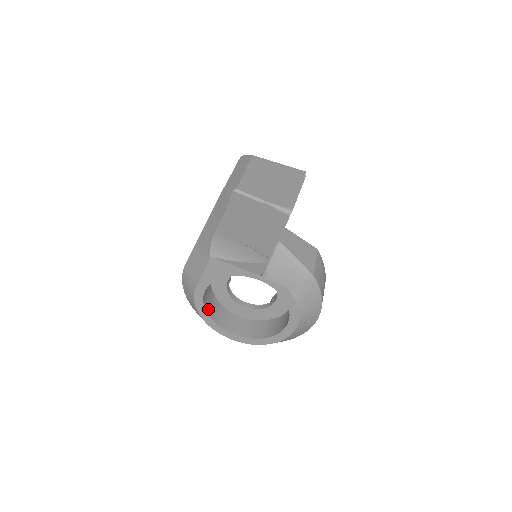
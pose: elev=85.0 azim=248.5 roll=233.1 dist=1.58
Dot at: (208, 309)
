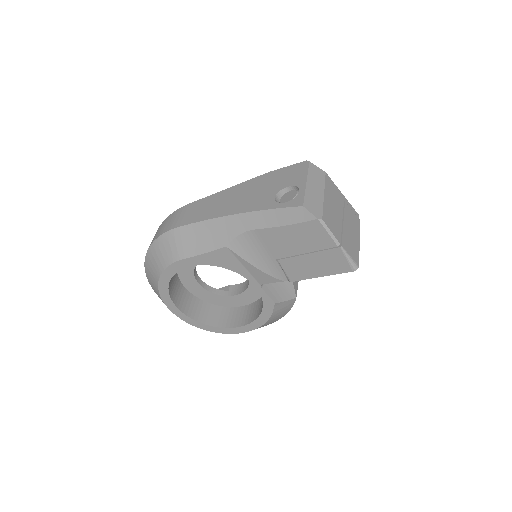
Dot at: (171, 278)
